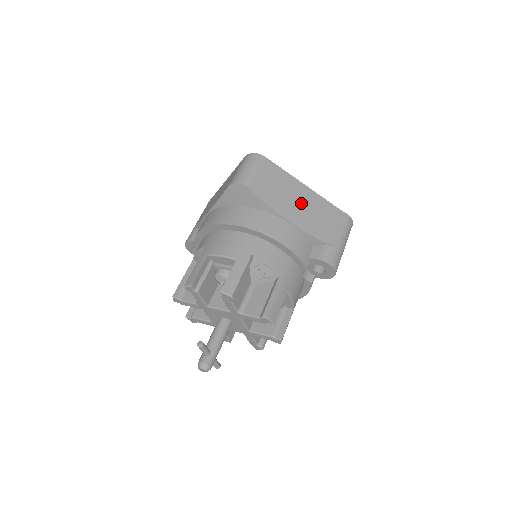
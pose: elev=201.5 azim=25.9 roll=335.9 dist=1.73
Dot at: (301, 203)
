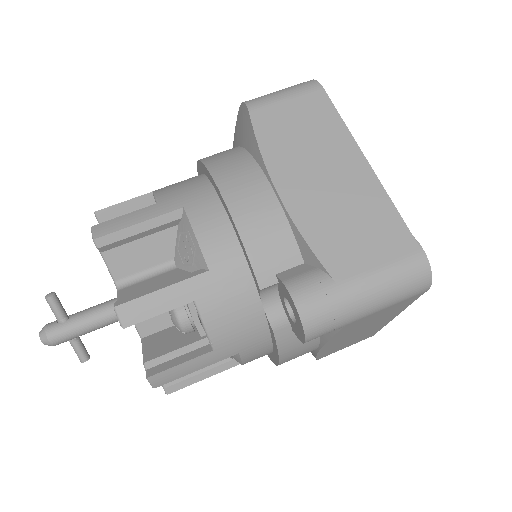
Dot at: (329, 178)
